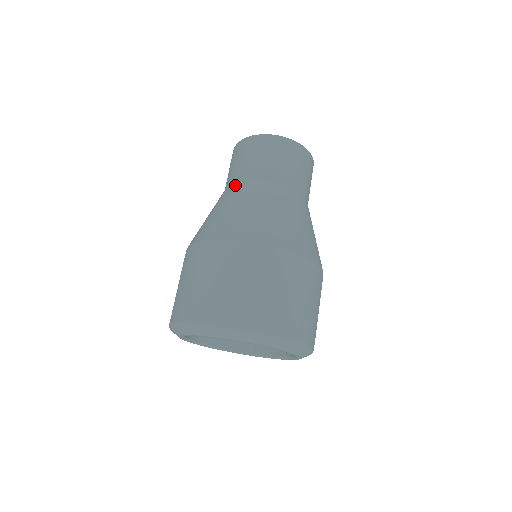
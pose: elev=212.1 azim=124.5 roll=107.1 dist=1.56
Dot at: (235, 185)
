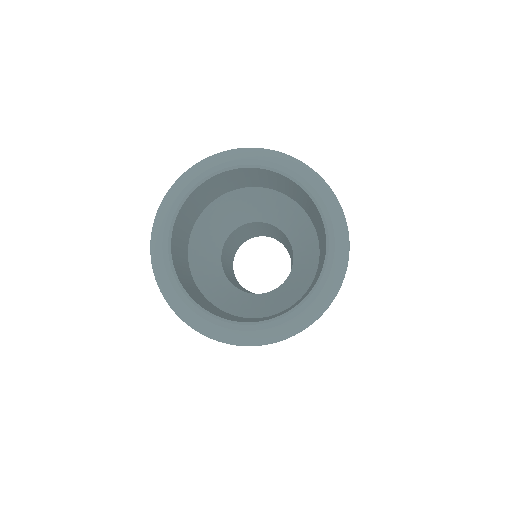
Dot at: occluded
